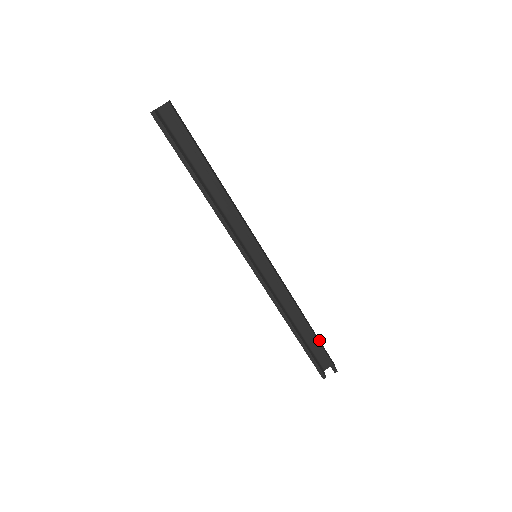
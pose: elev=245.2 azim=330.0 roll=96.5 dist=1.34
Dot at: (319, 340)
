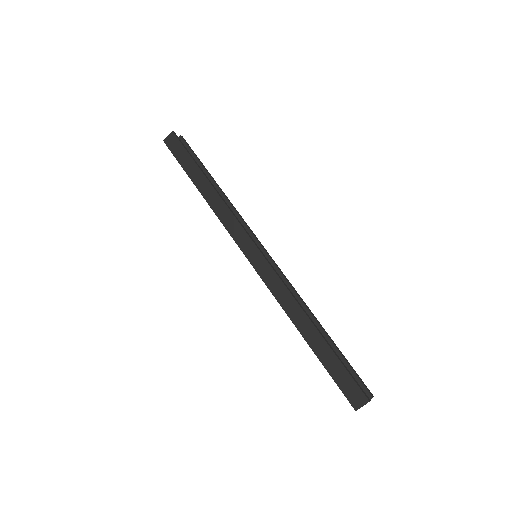
Dot at: occluded
